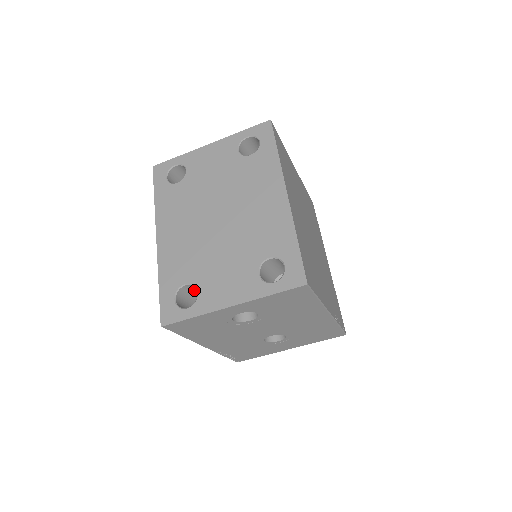
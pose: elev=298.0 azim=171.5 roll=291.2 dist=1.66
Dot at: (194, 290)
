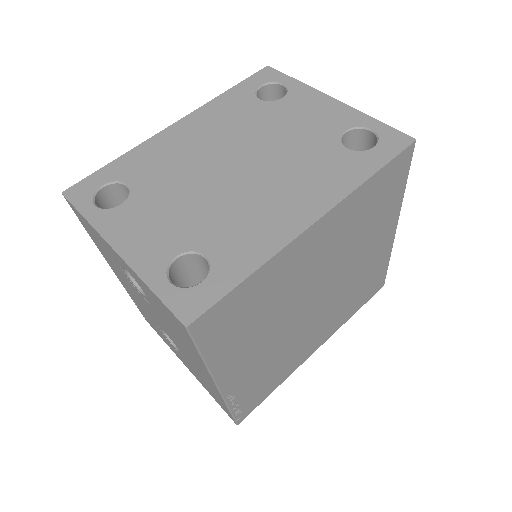
Dot at: occluded
